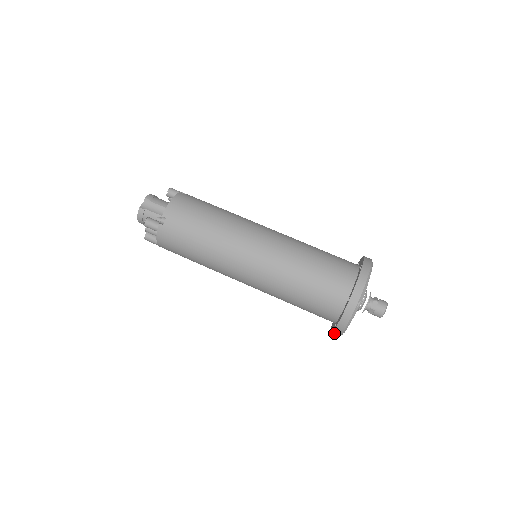
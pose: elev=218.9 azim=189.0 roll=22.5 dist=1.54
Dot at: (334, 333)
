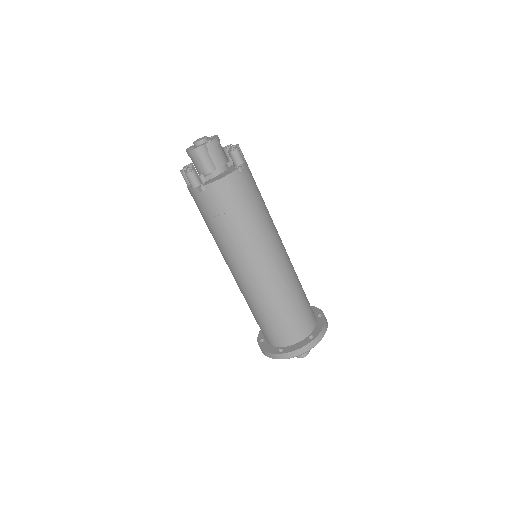
Dot at: (258, 341)
